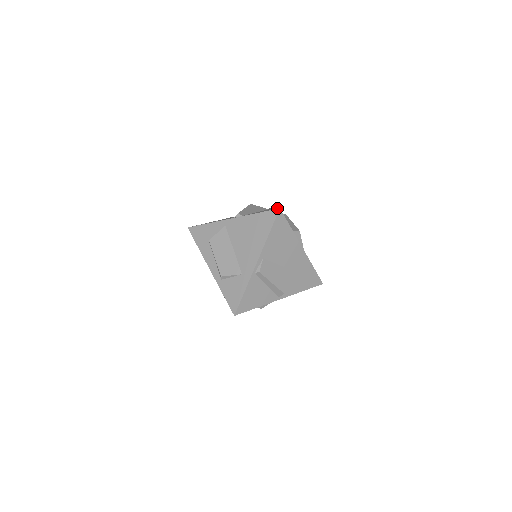
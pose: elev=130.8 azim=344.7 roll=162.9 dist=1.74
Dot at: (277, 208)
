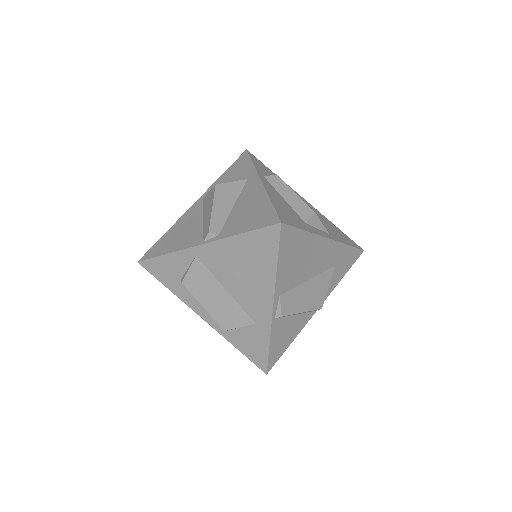
Dot at: (273, 214)
